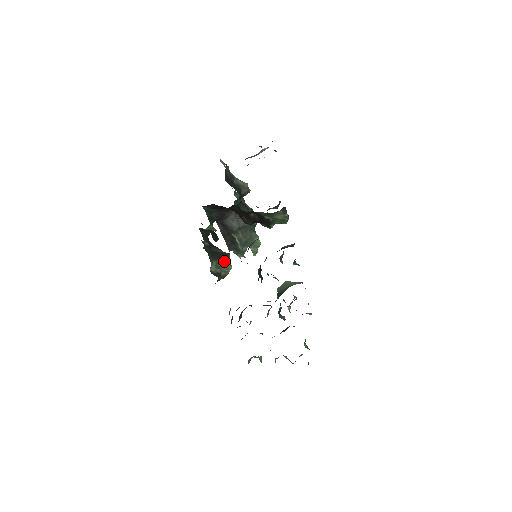
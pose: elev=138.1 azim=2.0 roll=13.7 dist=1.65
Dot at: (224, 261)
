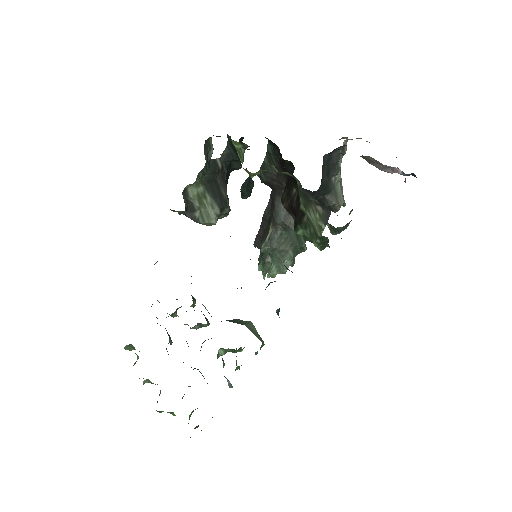
Dot at: (215, 205)
